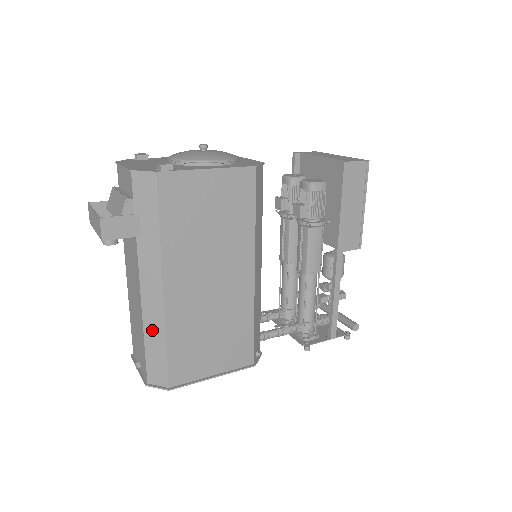
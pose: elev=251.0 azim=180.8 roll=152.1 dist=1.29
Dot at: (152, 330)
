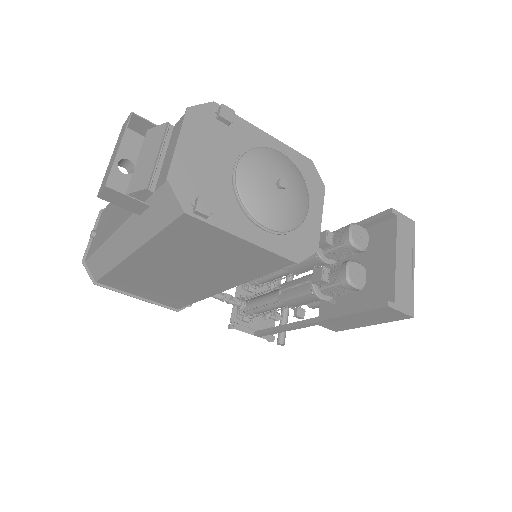
Dot at: (107, 254)
